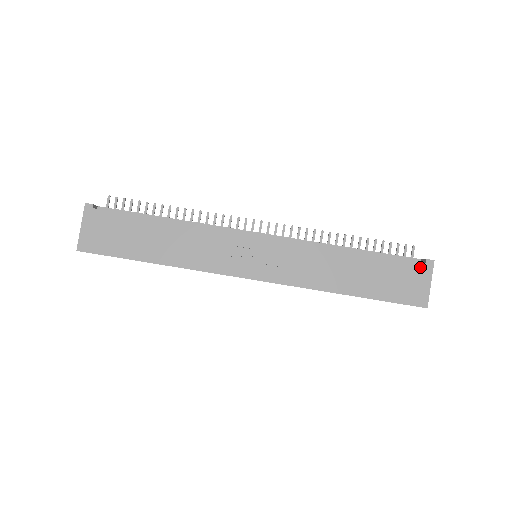
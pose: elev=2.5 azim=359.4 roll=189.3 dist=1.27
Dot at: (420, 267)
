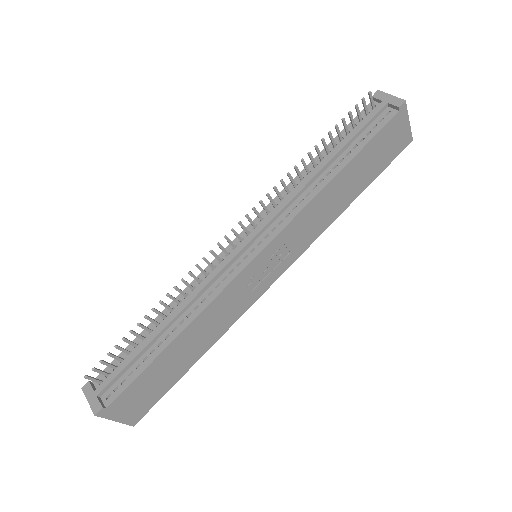
Dot at: (396, 119)
